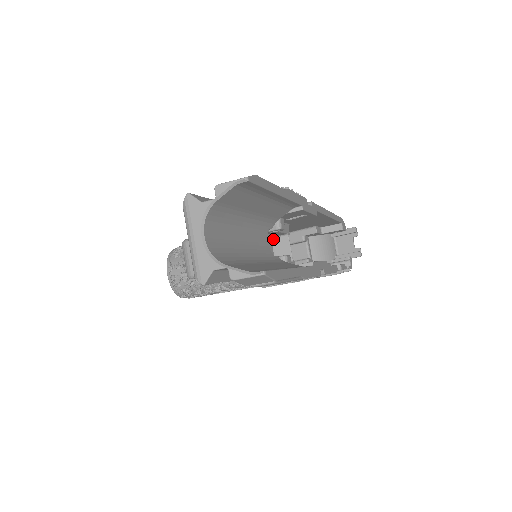
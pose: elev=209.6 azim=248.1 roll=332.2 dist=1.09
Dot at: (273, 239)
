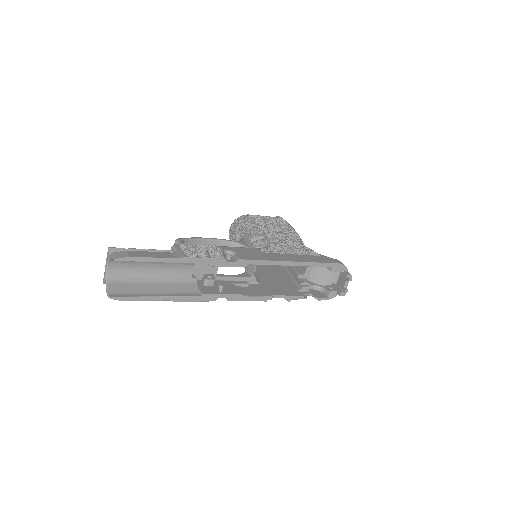
Dot at: occluded
